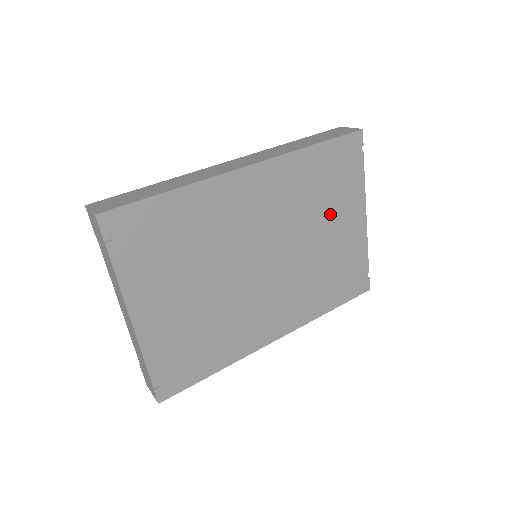
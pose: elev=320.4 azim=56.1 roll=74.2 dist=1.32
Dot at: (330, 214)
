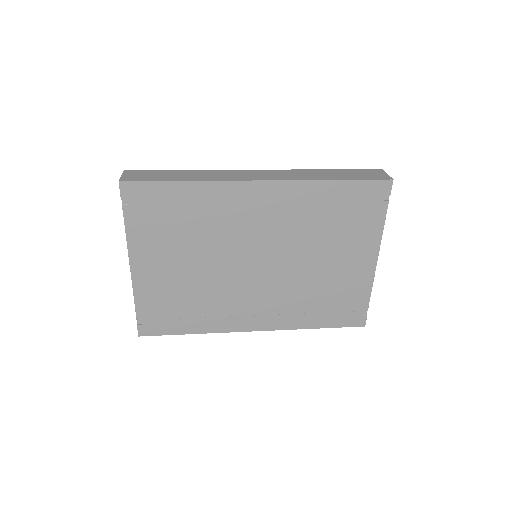
Dot at: (336, 245)
